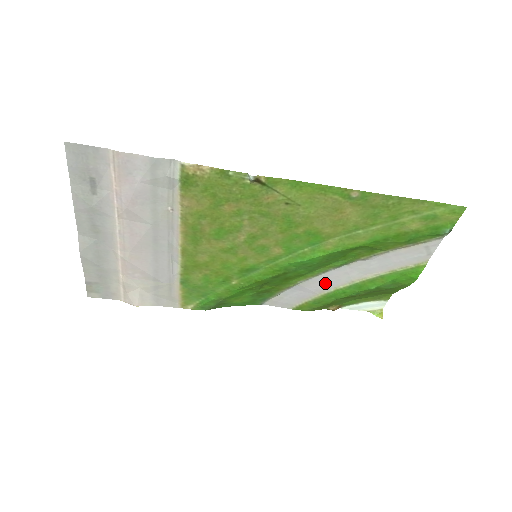
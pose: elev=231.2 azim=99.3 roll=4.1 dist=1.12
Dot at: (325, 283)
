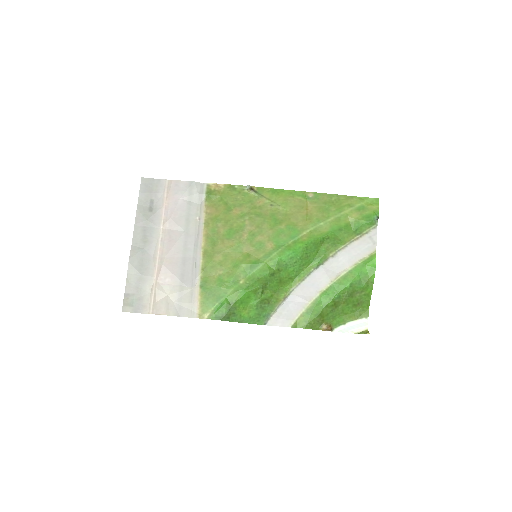
Dot at: (311, 288)
